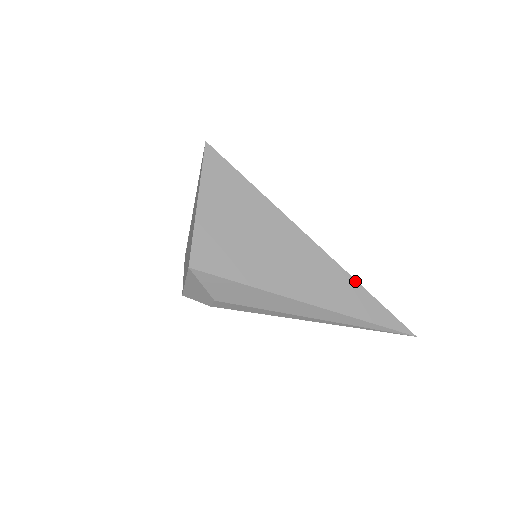
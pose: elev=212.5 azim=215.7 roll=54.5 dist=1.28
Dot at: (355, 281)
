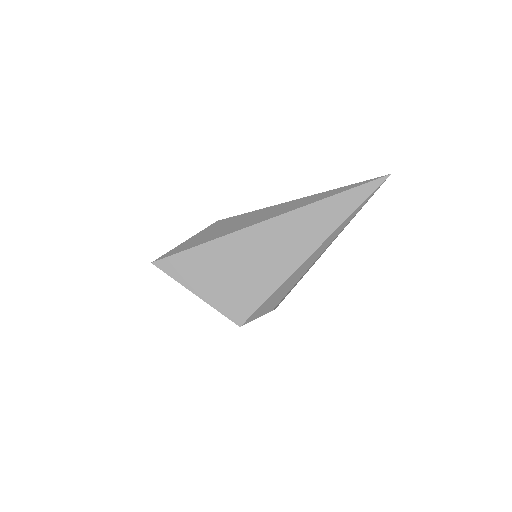
Dot at: (317, 203)
